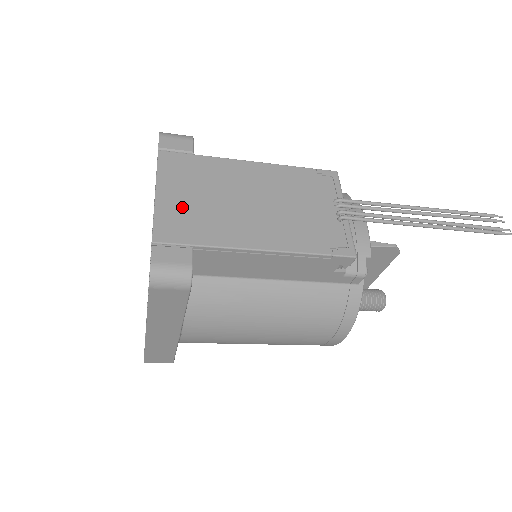
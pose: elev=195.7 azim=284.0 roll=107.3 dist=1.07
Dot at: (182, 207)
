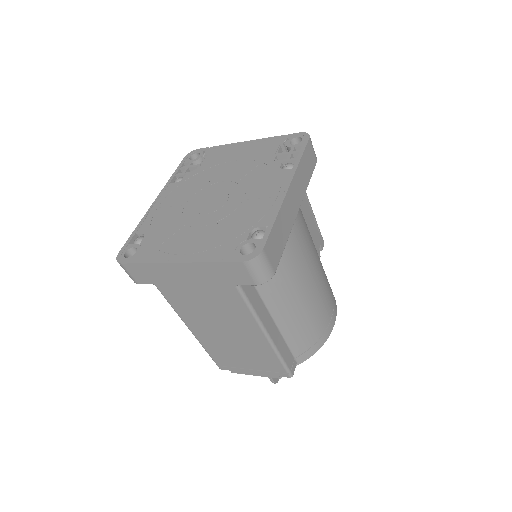
Dot at: occluded
